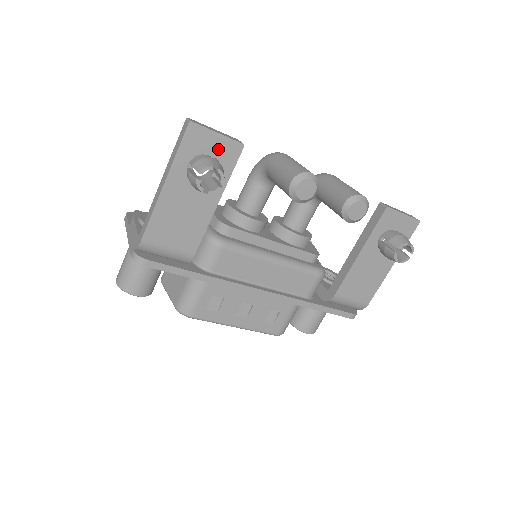
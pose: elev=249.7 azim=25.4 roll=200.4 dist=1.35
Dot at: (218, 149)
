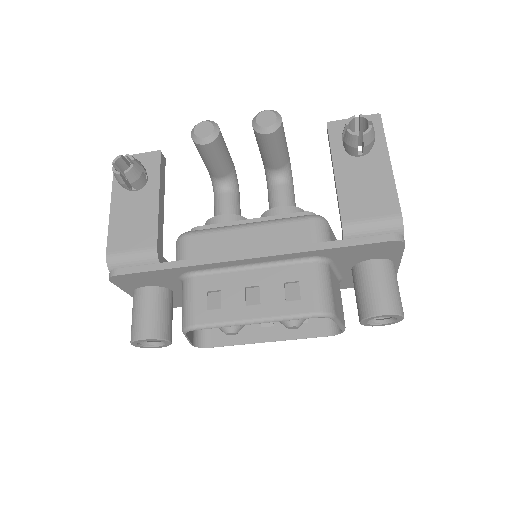
Dot at: (142, 163)
